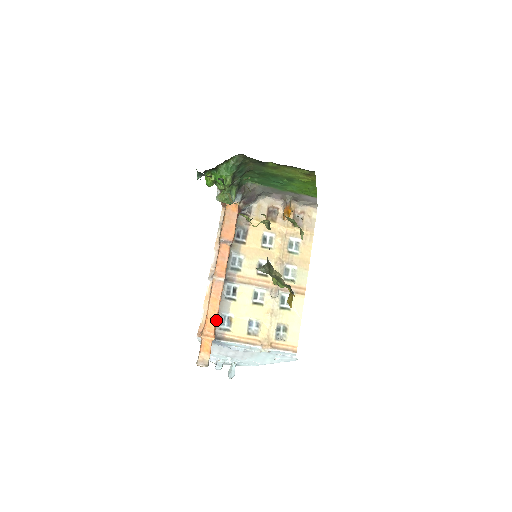
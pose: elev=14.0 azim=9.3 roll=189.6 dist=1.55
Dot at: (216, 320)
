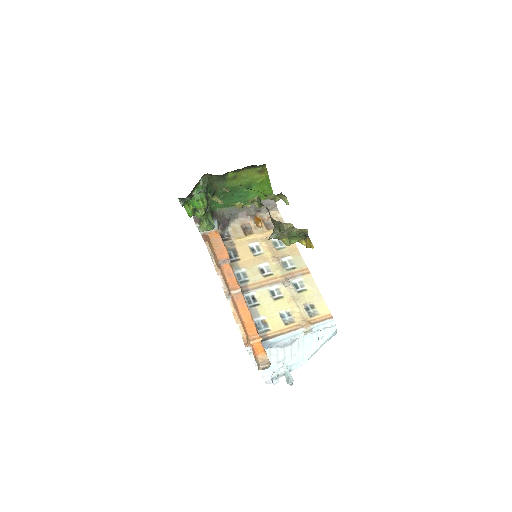
Dot at: (254, 324)
